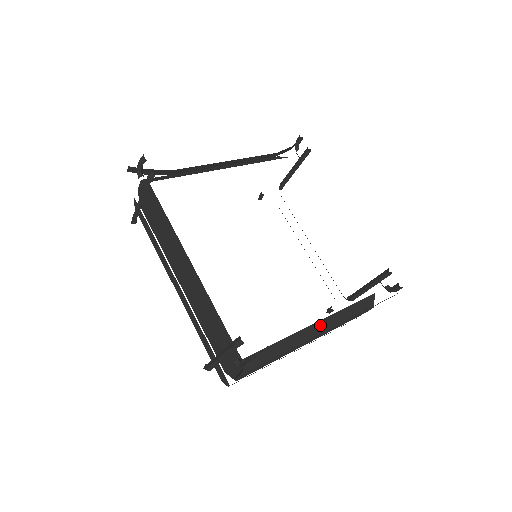
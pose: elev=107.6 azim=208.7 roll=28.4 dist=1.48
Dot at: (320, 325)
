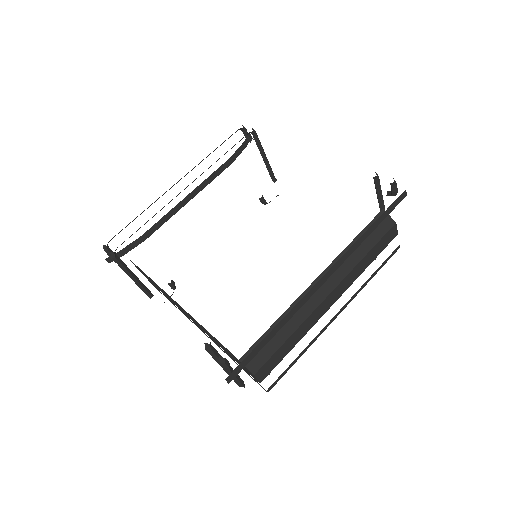
Dot at: occluded
